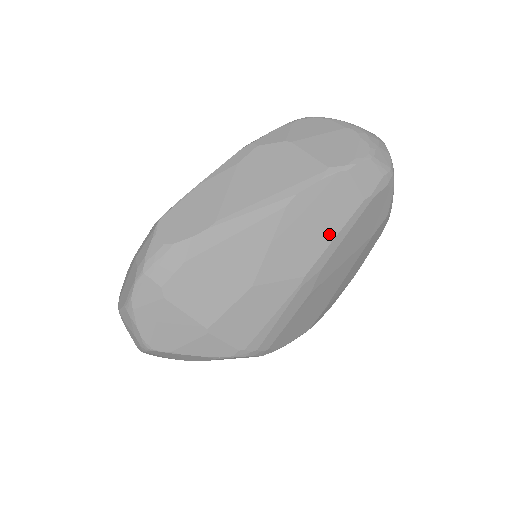
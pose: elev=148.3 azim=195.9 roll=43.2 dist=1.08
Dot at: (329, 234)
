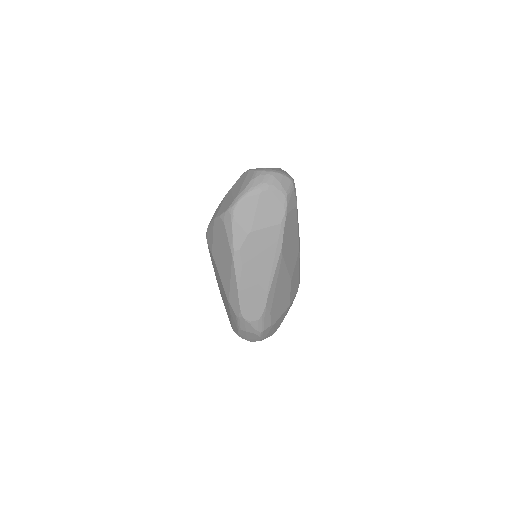
Dot at: (296, 232)
